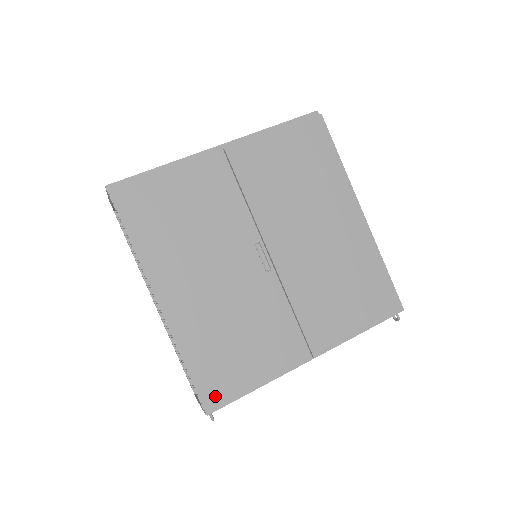
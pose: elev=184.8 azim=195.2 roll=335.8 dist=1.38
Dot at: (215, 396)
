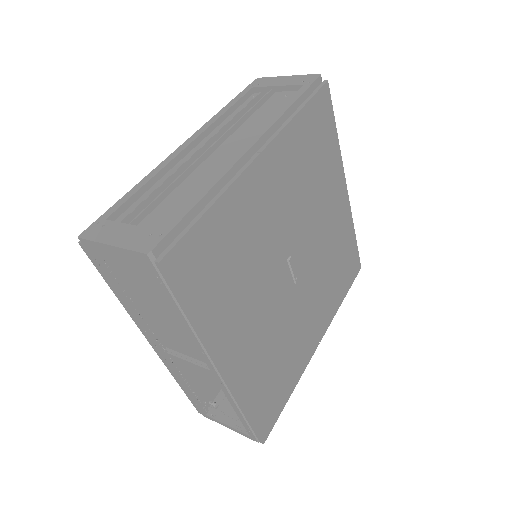
Dot at: (268, 424)
